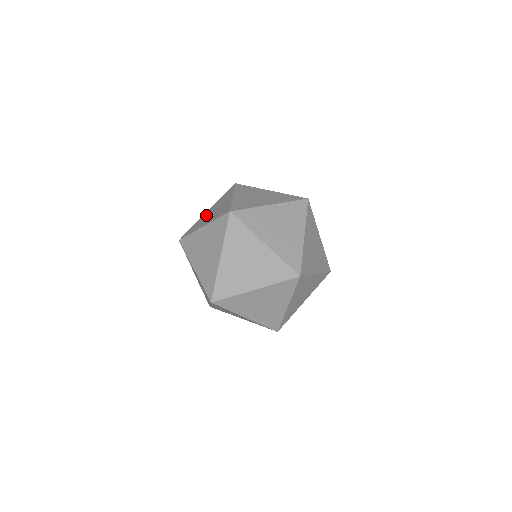
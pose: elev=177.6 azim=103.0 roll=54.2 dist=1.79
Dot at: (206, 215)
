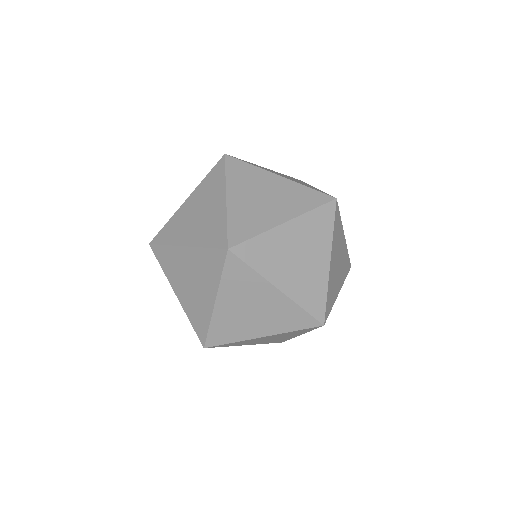
Dot at: (186, 213)
